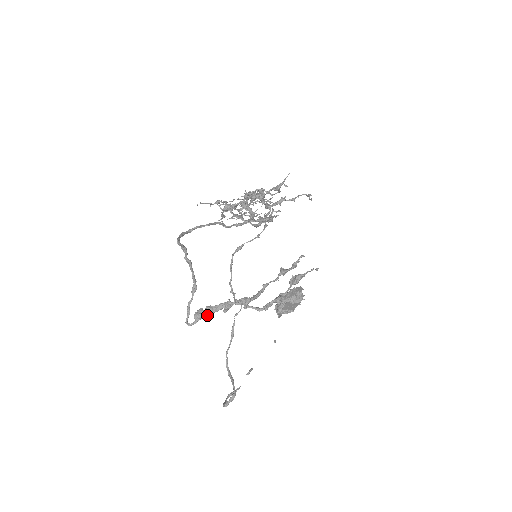
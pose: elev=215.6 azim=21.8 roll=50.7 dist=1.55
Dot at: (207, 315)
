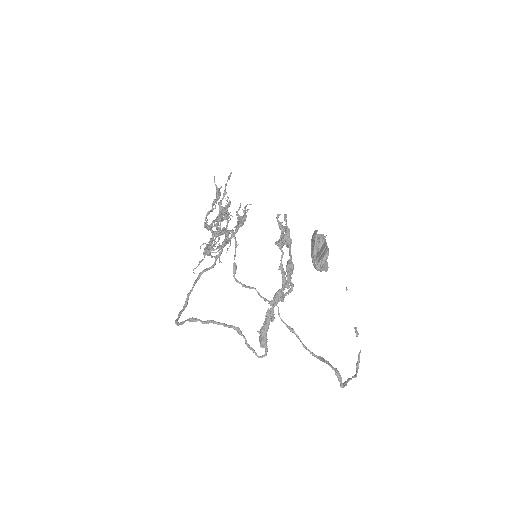
Dot at: (266, 337)
